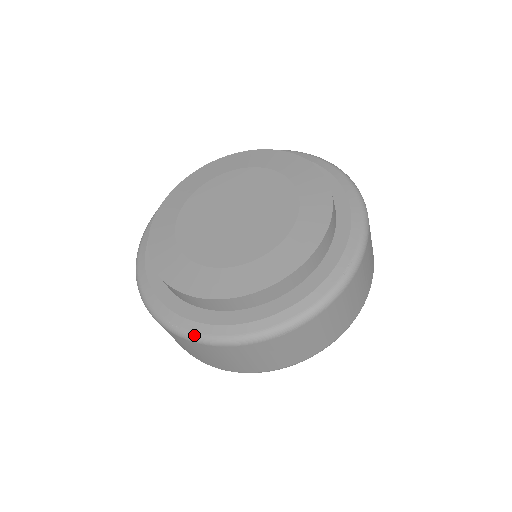
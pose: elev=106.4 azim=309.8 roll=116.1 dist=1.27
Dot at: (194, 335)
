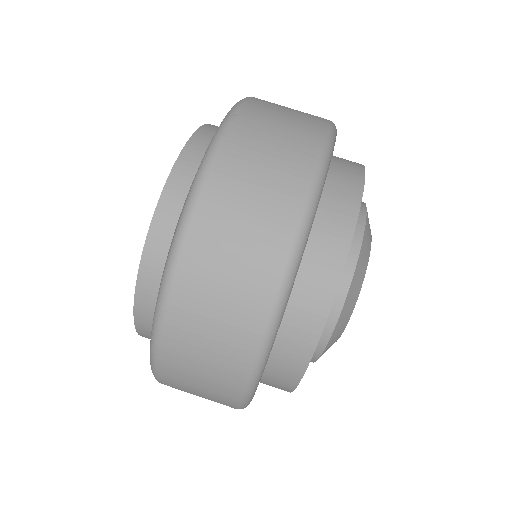
Dot at: (182, 214)
